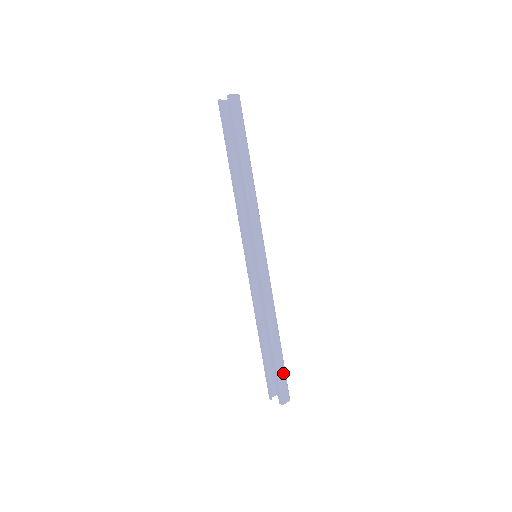
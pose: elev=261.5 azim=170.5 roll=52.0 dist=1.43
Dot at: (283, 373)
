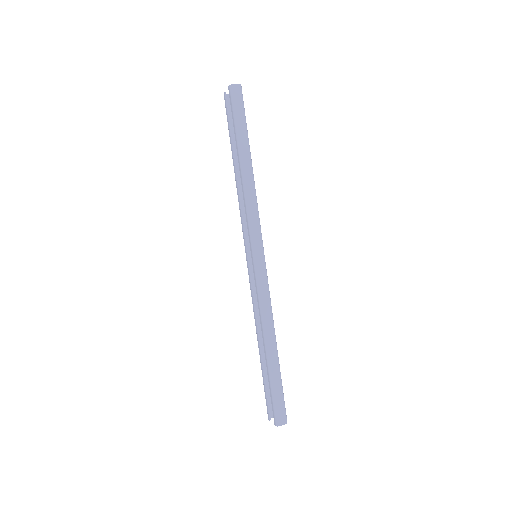
Dot at: (279, 390)
